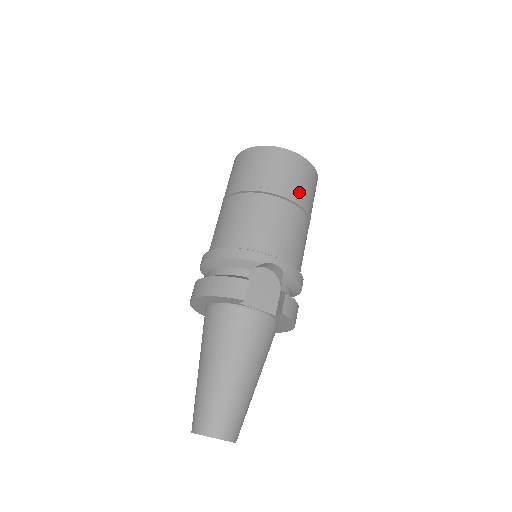
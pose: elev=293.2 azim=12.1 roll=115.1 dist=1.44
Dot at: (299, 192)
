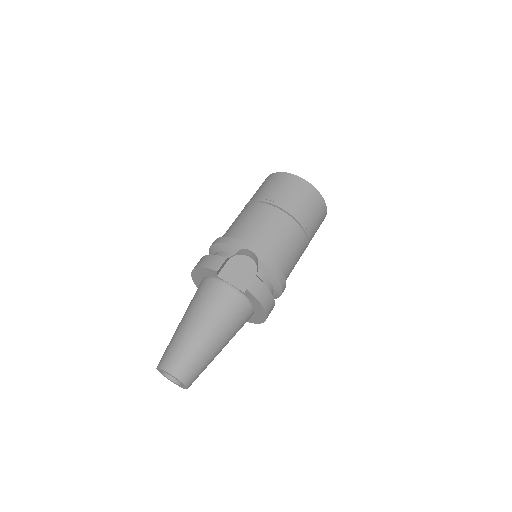
Dot at: (296, 207)
